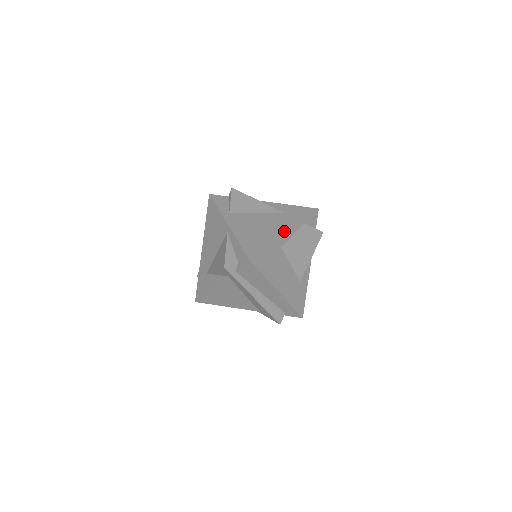
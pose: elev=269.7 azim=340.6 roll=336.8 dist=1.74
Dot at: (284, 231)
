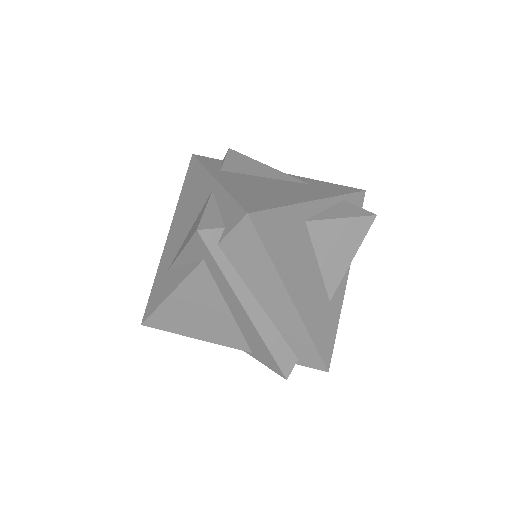
Dot at: (312, 198)
